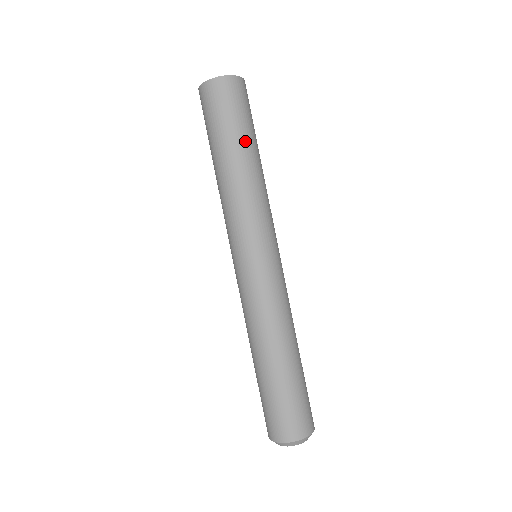
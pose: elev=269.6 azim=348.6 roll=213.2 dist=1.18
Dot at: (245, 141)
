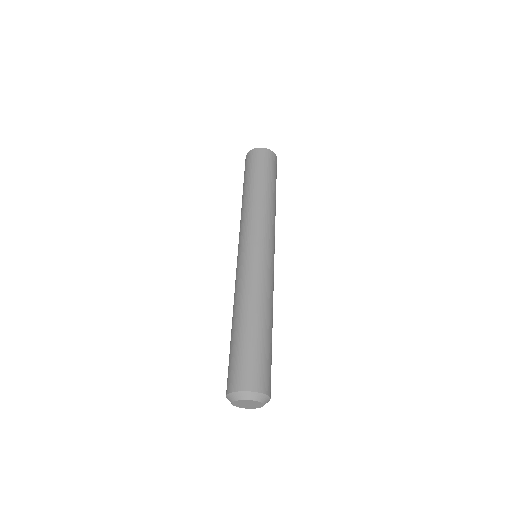
Dot at: (262, 180)
